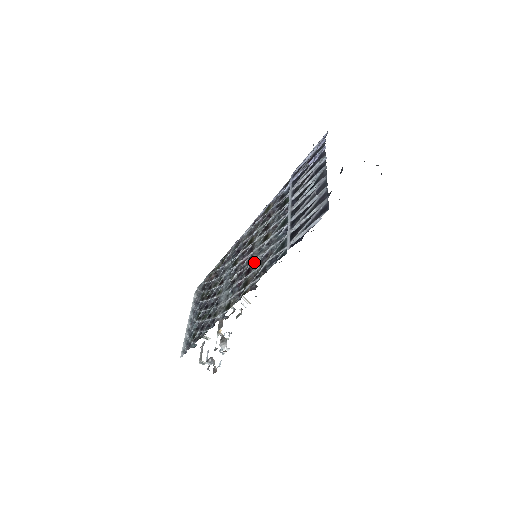
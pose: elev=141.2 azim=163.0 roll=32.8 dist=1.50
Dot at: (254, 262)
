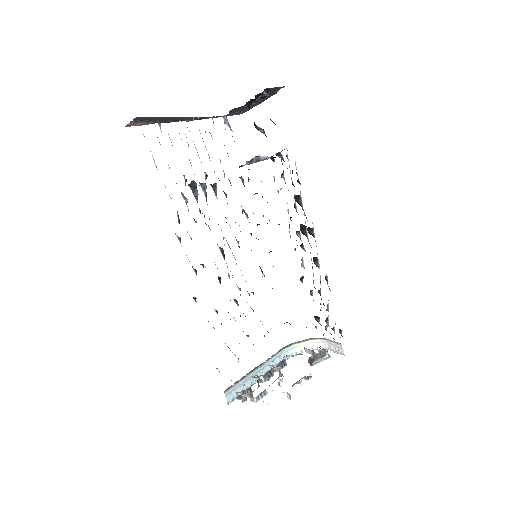
Dot at: occluded
